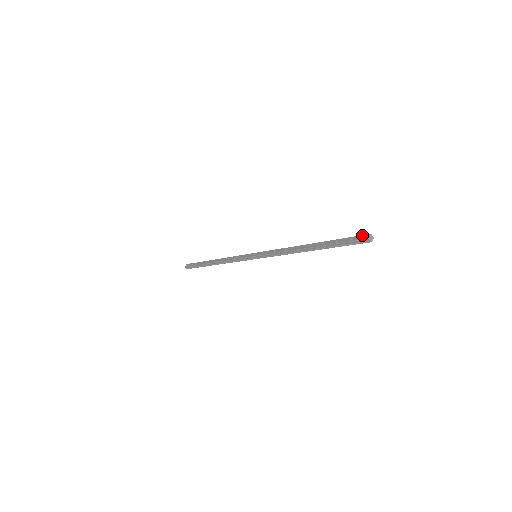
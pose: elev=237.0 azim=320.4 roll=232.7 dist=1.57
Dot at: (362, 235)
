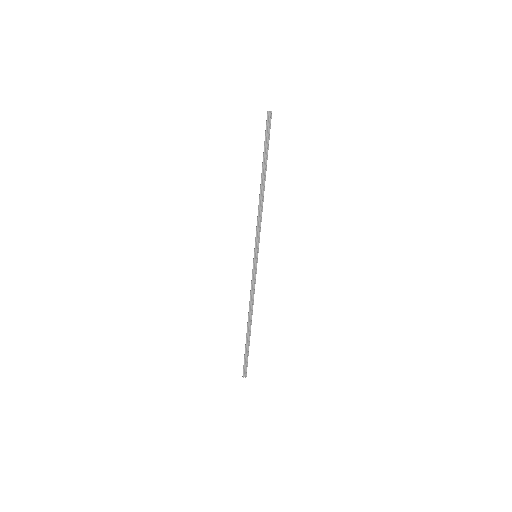
Dot at: occluded
